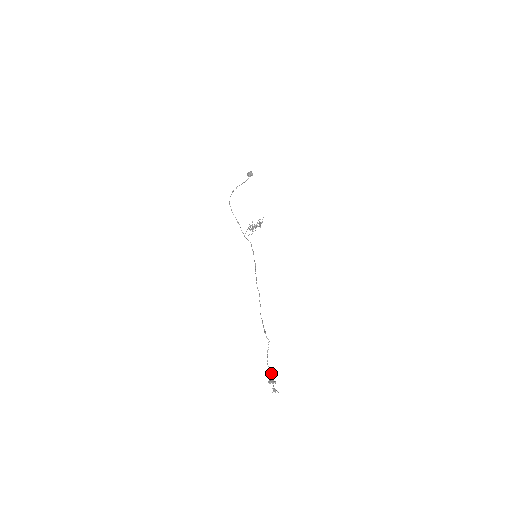
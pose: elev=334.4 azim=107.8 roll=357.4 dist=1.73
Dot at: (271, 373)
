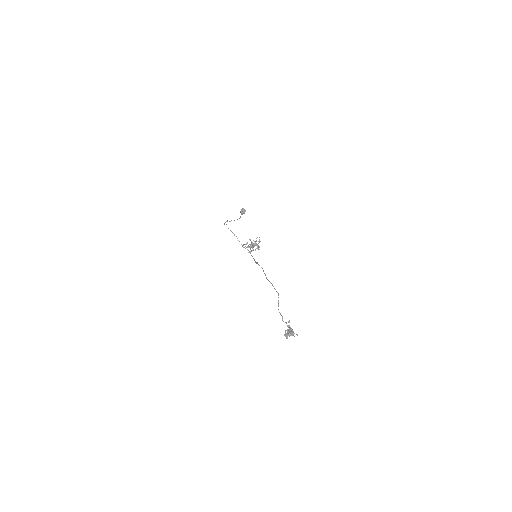
Dot at: (286, 322)
